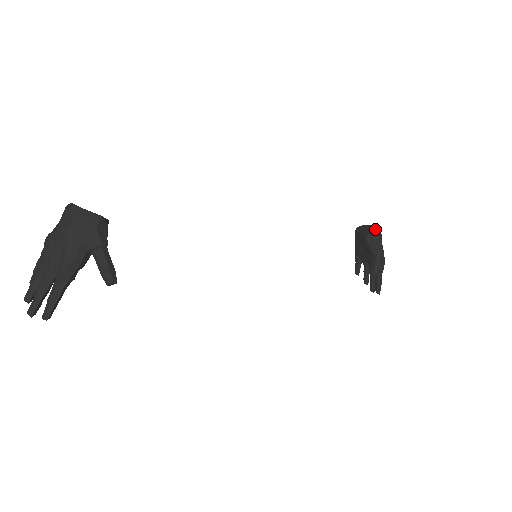
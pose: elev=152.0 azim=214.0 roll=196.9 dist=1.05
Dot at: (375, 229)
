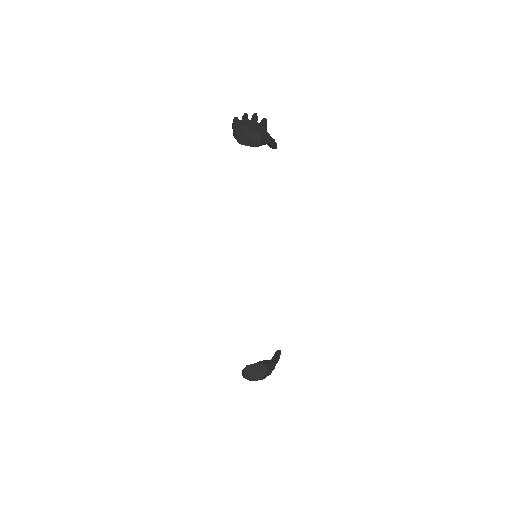
Dot at: (253, 135)
